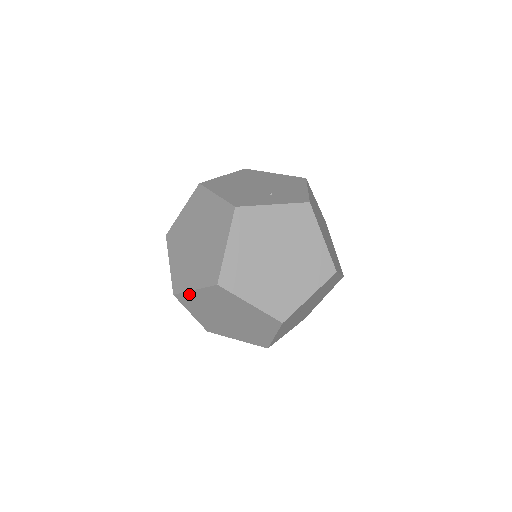
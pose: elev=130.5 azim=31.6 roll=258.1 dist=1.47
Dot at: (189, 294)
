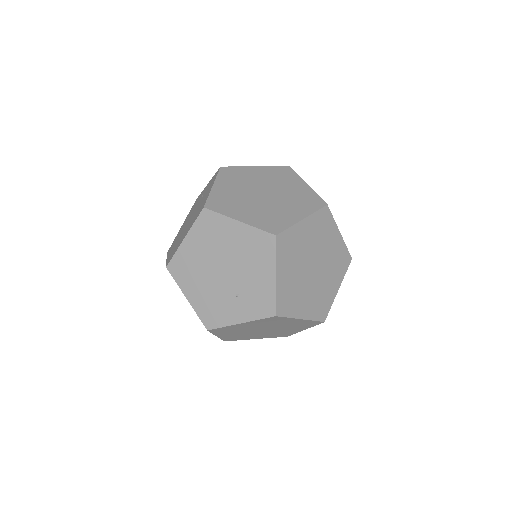
Dot at: occluded
